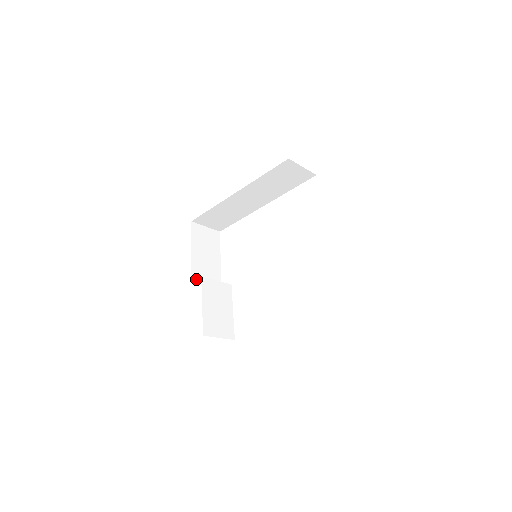
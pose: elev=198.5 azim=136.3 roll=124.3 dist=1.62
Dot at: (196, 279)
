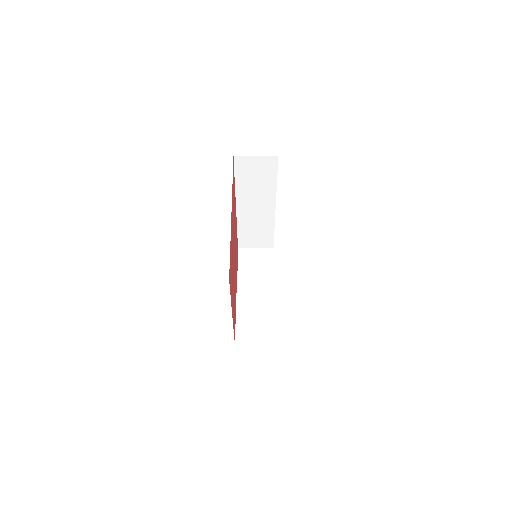
Dot at: occluded
